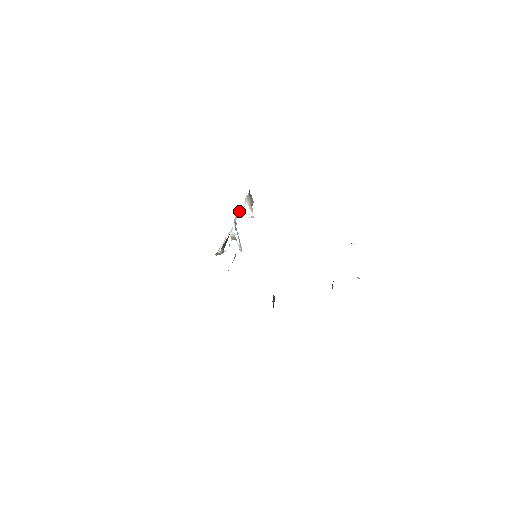
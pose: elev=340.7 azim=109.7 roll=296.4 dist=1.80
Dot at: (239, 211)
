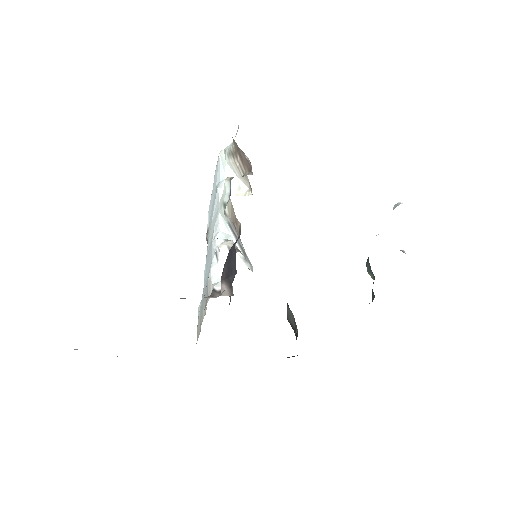
Dot at: (227, 189)
